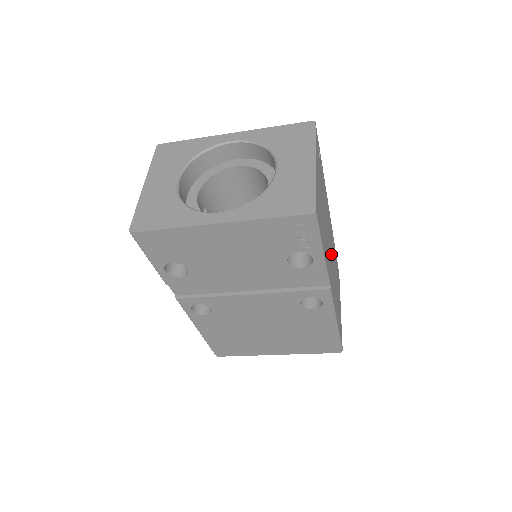
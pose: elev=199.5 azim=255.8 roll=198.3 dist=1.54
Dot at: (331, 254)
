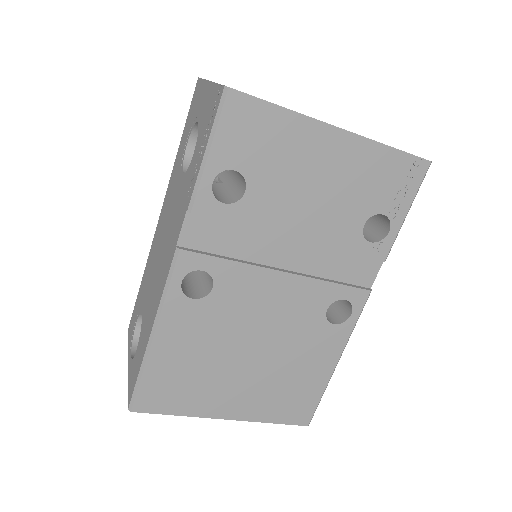
Dot at: occluded
